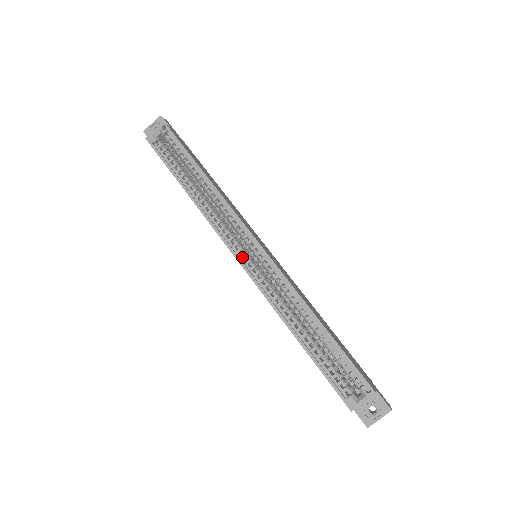
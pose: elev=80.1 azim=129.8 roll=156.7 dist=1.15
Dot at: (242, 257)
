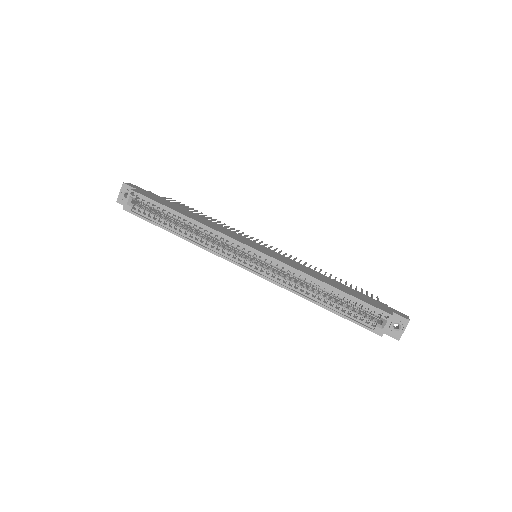
Dot at: (247, 265)
